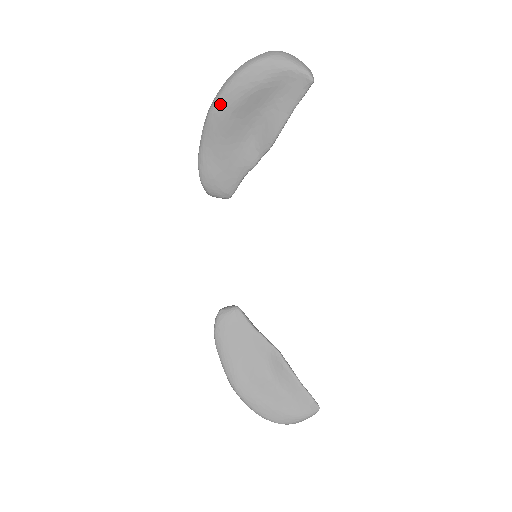
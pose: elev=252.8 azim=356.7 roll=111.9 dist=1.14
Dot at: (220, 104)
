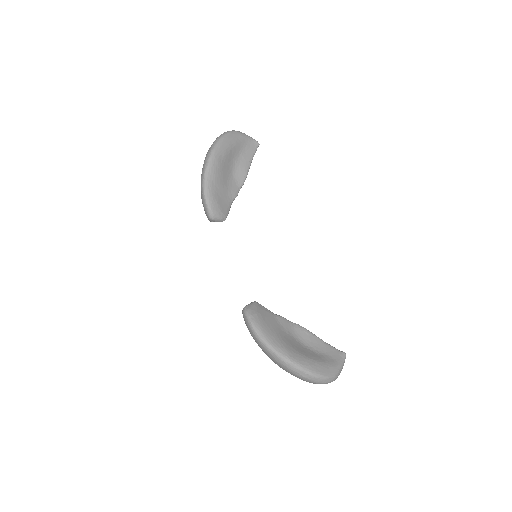
Dot at: (216, 152)
